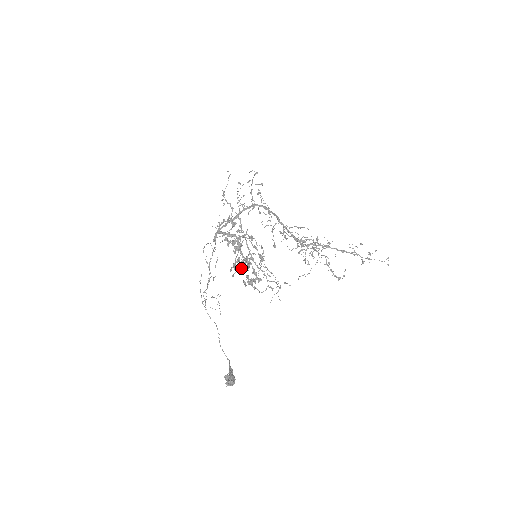
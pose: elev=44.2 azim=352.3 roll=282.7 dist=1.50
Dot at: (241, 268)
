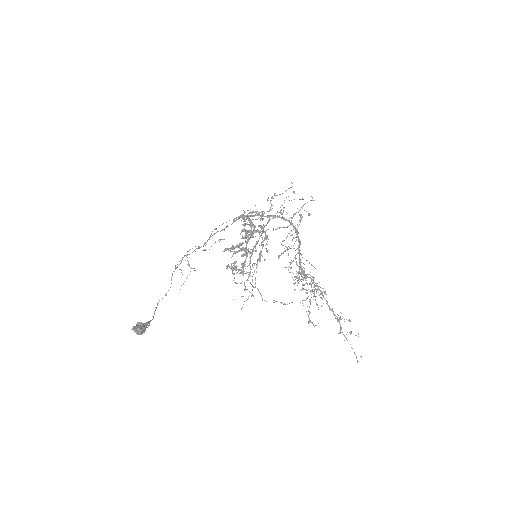
Dot at: (236, 251)
